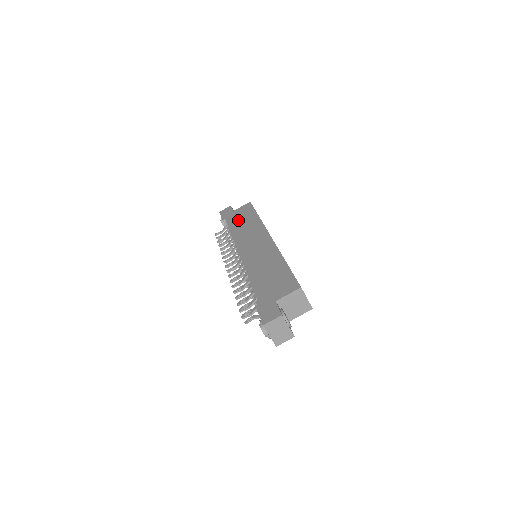
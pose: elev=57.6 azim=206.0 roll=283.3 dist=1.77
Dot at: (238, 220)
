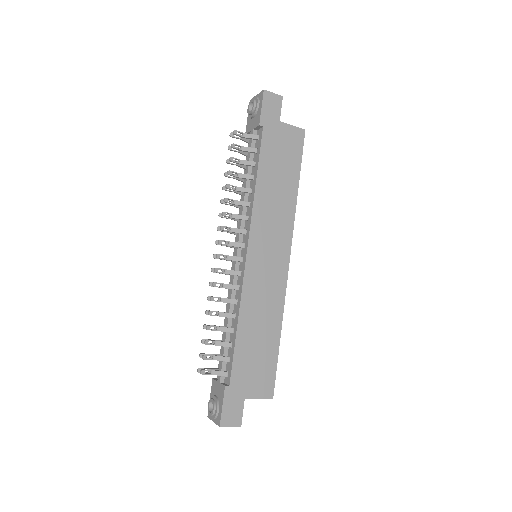
Dot at: (276, 161)
